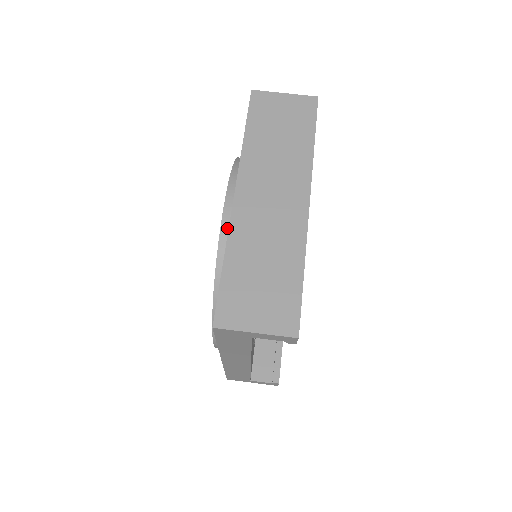
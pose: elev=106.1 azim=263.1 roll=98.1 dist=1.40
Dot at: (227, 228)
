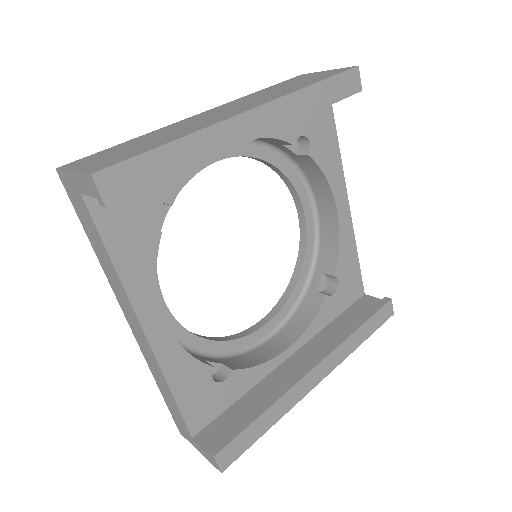
Dot at: occluded
